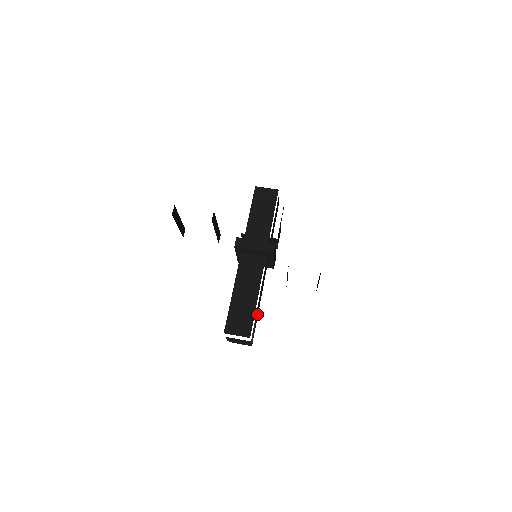
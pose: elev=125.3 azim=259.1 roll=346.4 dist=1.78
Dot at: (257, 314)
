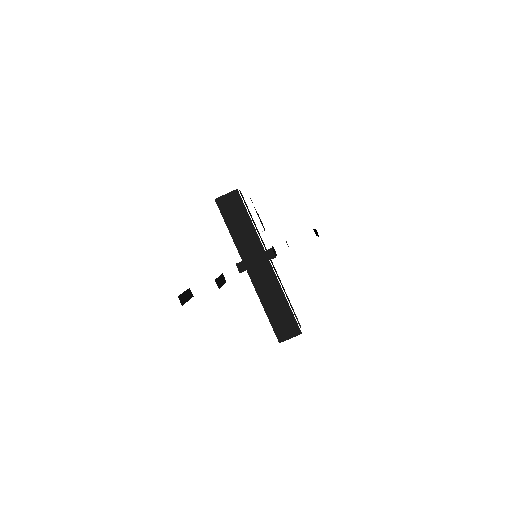
Dot at: (289, 301)
